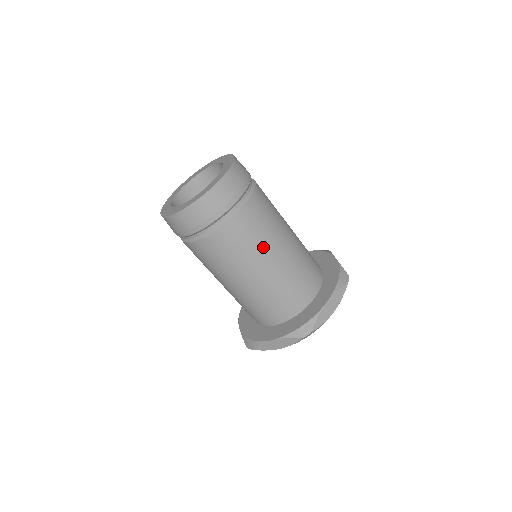
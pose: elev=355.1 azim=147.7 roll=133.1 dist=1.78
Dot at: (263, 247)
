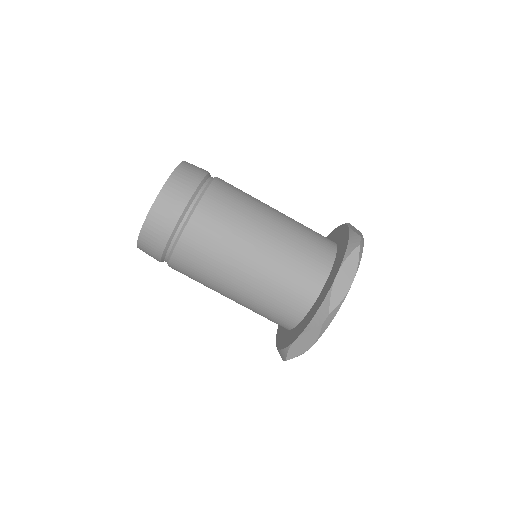
Dot at: (239, 238)
